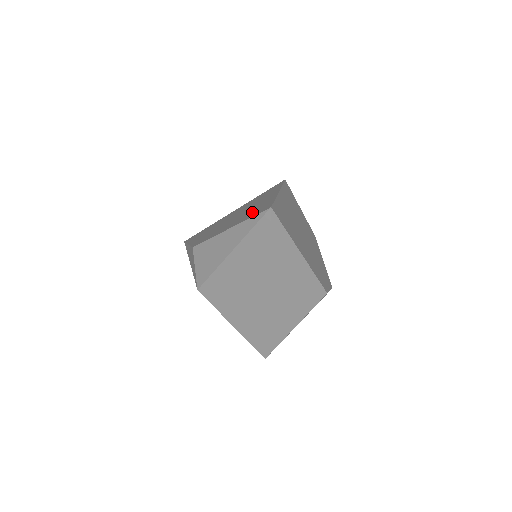
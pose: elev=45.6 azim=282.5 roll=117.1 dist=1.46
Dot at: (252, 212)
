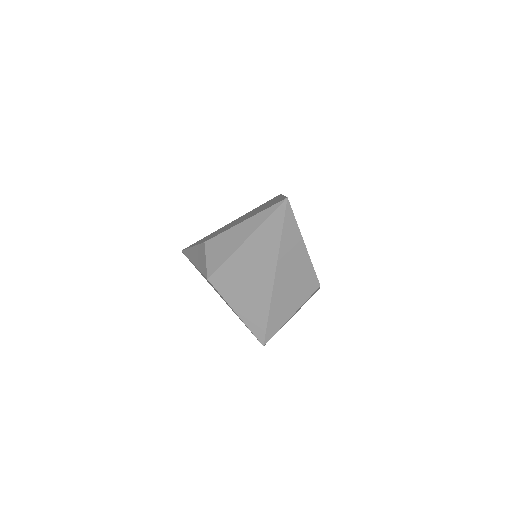
Dot at: (264, 208)
